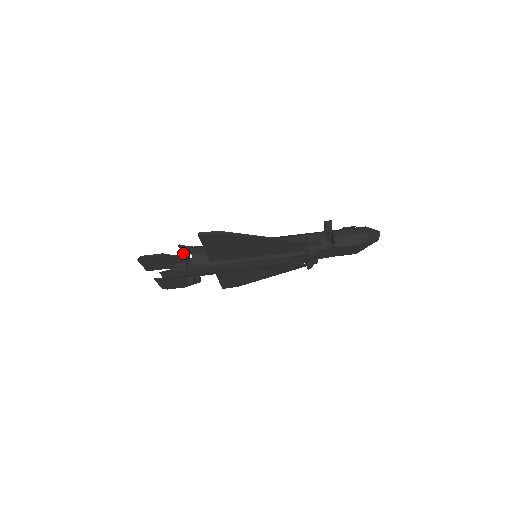
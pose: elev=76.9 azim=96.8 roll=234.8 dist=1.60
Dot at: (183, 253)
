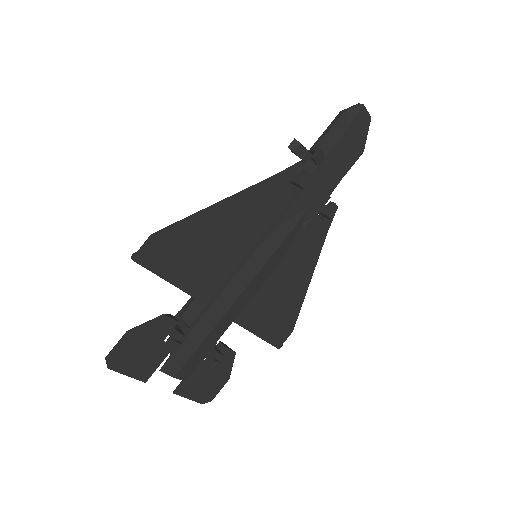
Dot at: occluded
